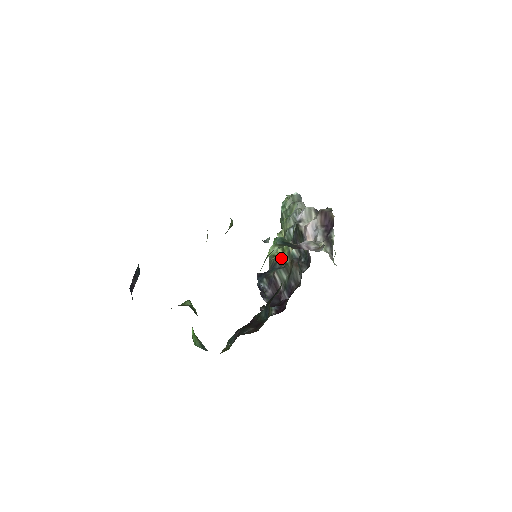
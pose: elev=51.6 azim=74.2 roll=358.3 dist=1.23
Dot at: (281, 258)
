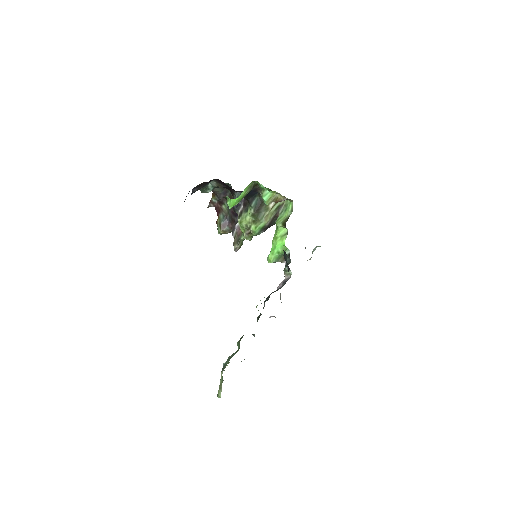
Dot at: occluded
